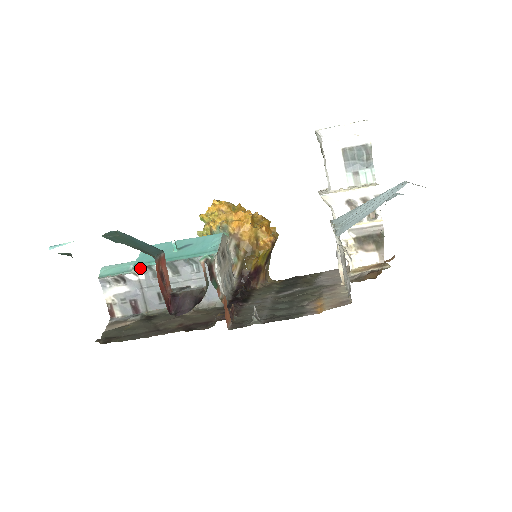
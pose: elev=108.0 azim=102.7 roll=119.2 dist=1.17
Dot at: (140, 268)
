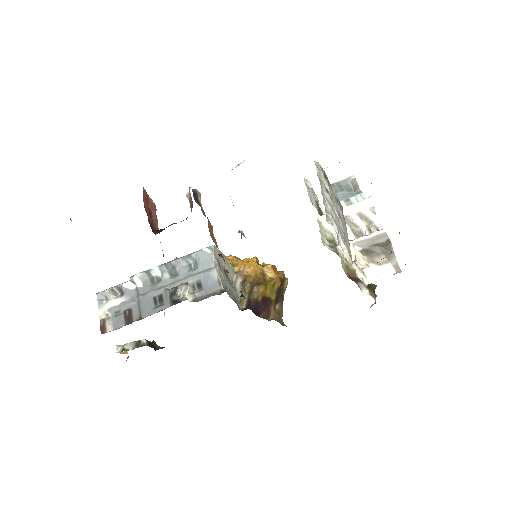
Dot at: (139, 274)
